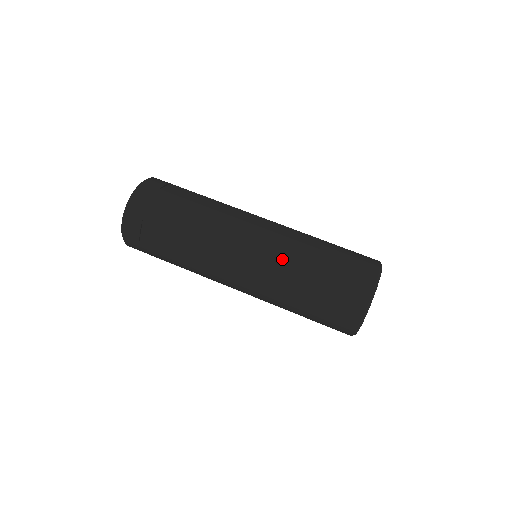
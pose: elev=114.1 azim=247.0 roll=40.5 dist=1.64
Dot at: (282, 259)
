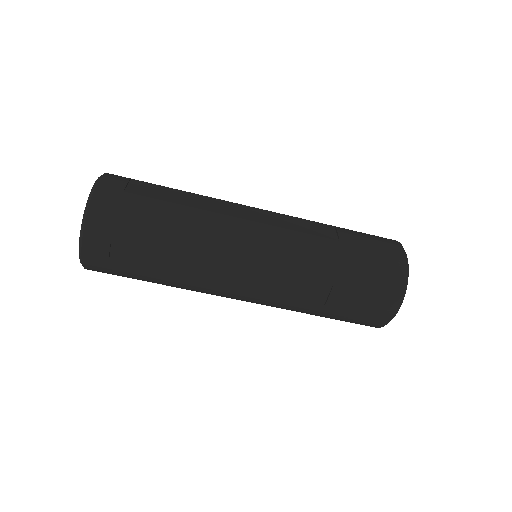
Dot at: occluded
